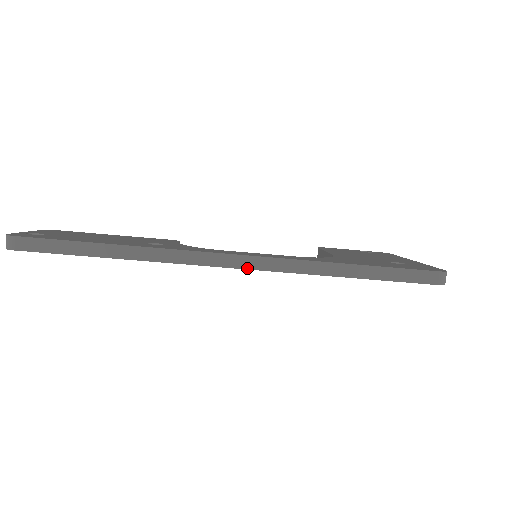
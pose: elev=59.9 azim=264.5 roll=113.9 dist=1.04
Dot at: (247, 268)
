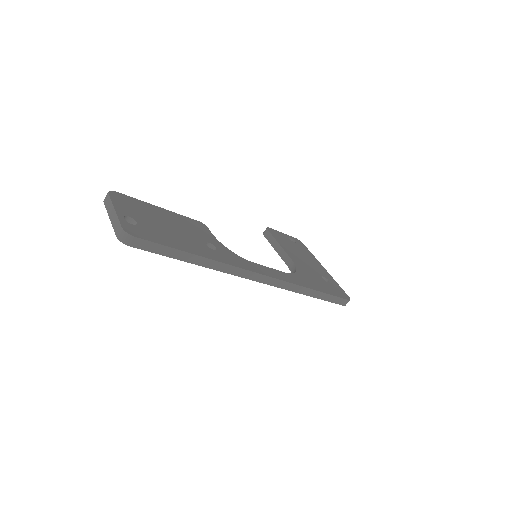
Dot at: (268, 284)
